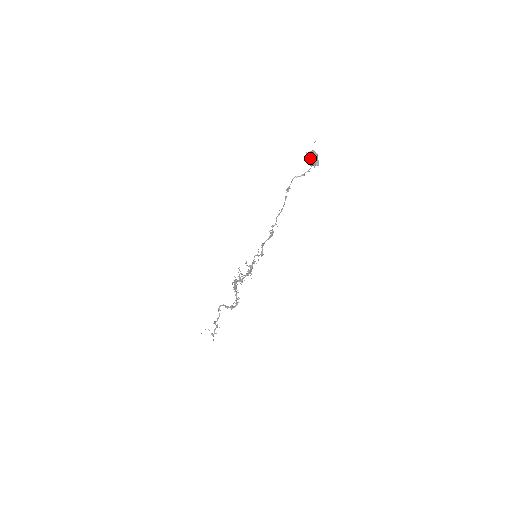
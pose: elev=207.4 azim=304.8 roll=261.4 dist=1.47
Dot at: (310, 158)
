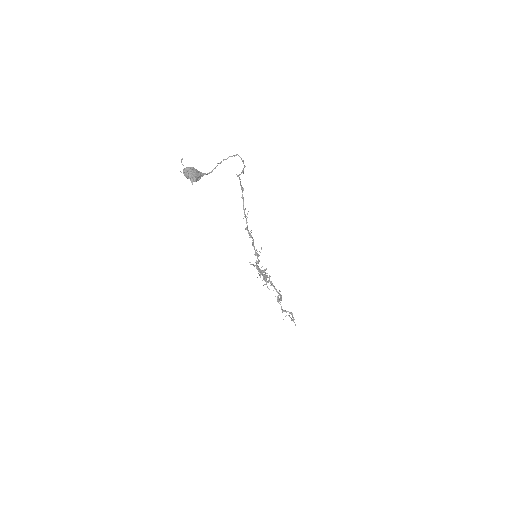
Dot at: (185, 176)
